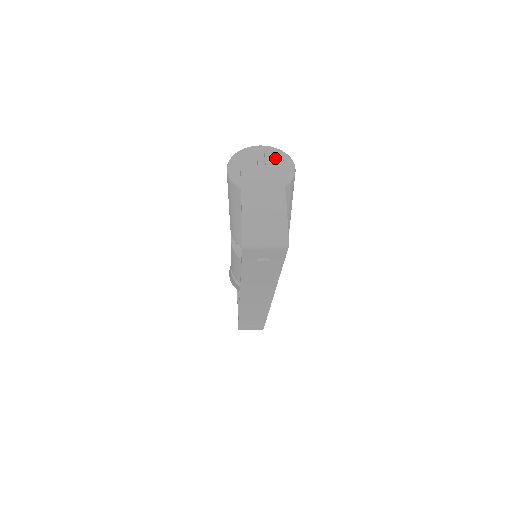
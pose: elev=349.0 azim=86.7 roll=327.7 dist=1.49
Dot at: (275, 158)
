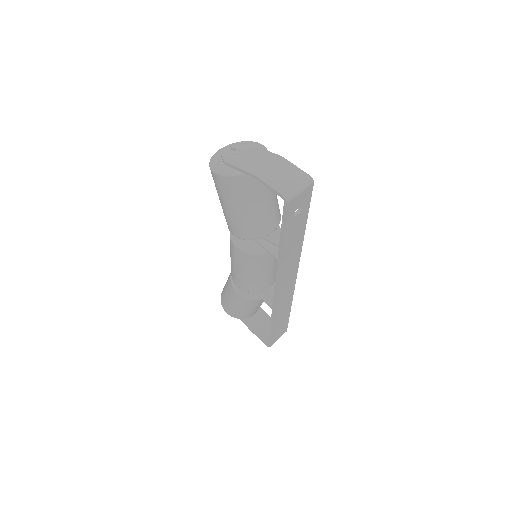
Dot at: (243, 145)
